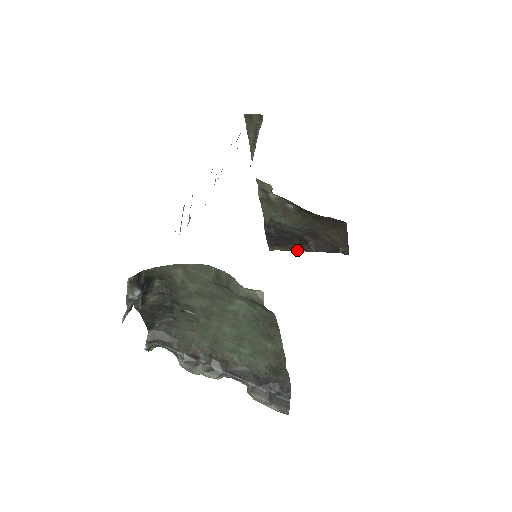
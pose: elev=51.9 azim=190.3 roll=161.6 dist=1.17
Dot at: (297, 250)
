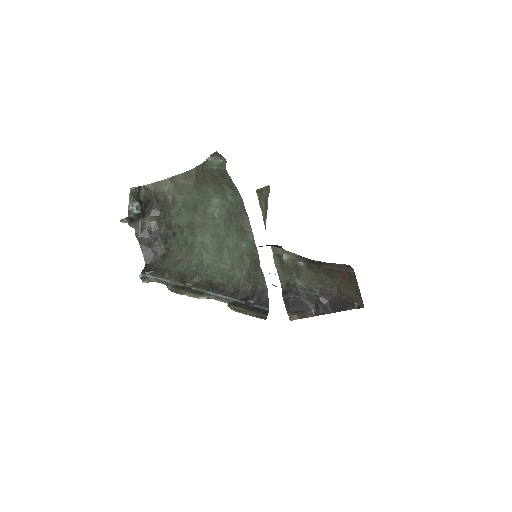
Dot at: (315, 315)
